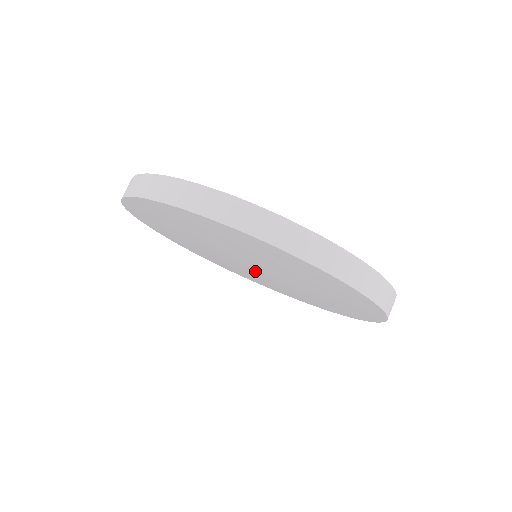
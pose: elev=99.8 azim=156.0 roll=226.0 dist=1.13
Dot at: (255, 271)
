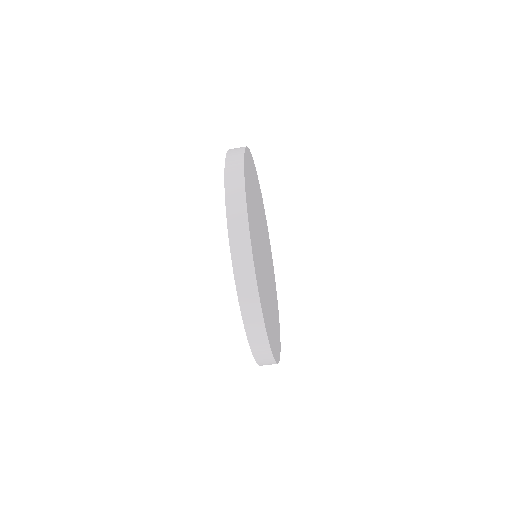
Dot at: occluded
